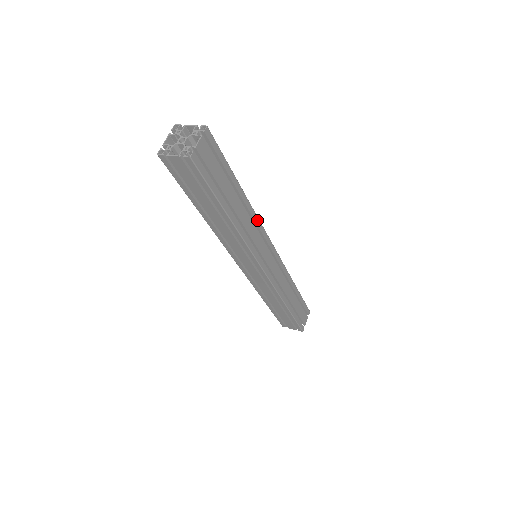
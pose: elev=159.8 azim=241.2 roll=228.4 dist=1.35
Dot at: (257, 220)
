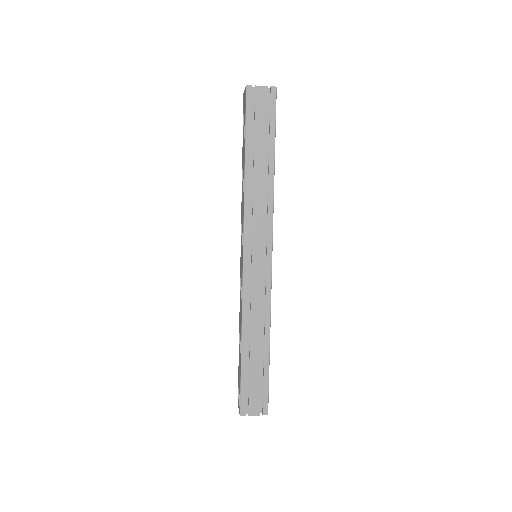
Dot at: occluded
